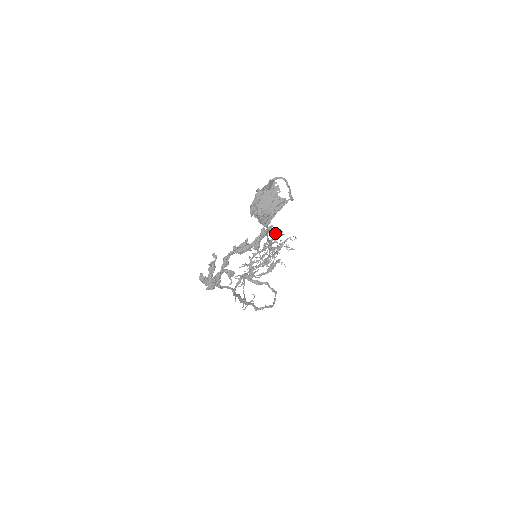
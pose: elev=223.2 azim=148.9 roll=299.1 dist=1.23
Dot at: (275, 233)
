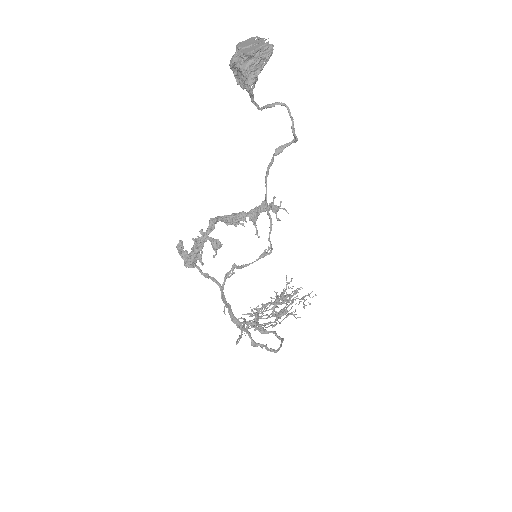
Dot at: (278, 209)
